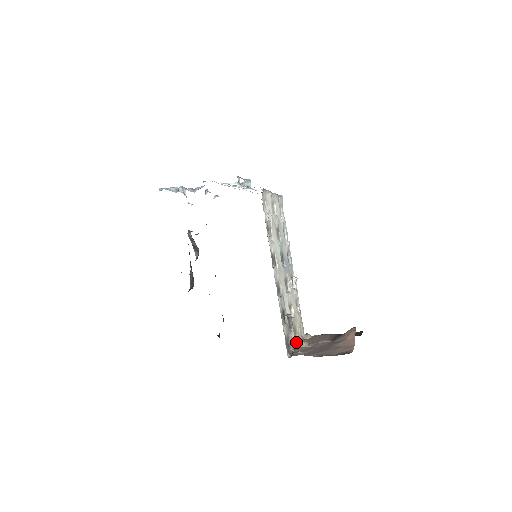
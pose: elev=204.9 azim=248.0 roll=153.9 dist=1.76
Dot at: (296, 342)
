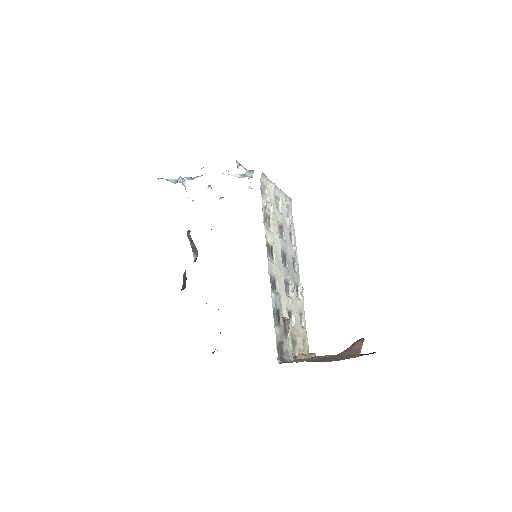
Dot at: (295, 356)
